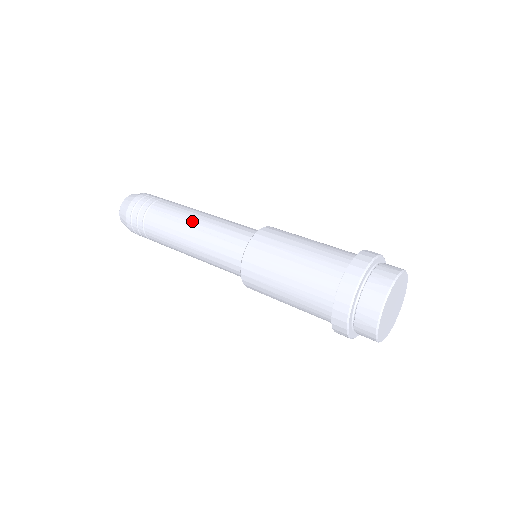
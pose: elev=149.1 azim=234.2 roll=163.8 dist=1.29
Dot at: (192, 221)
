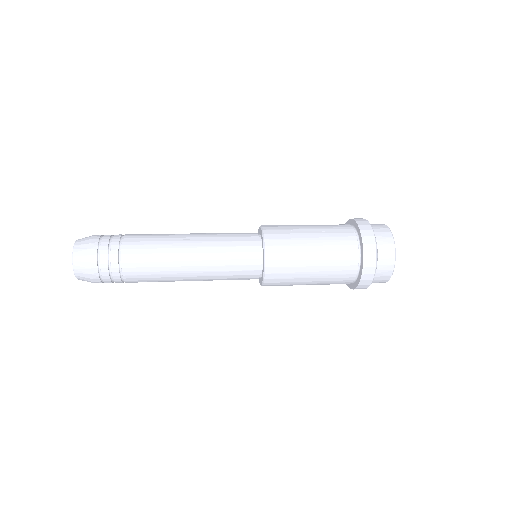
Dot at: (186, 236)
